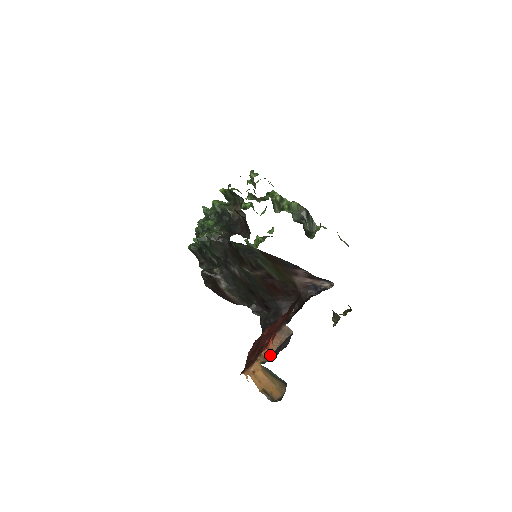
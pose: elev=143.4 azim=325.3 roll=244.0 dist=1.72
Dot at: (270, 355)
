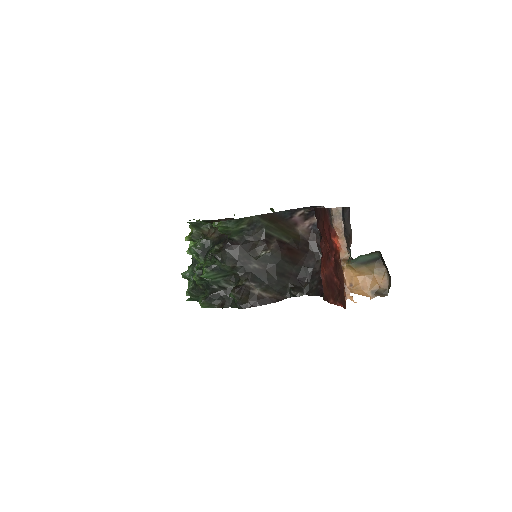
Dot at: (346, 250)
